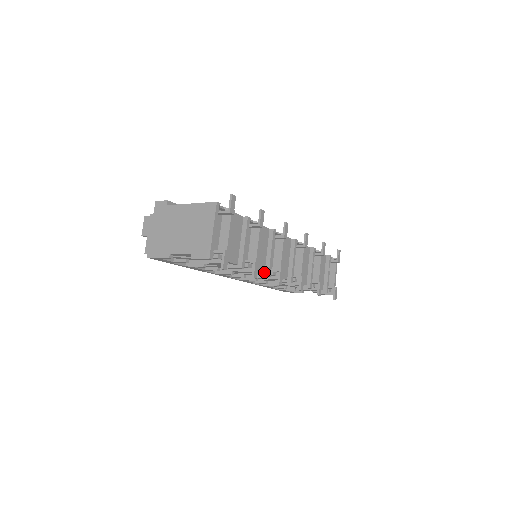
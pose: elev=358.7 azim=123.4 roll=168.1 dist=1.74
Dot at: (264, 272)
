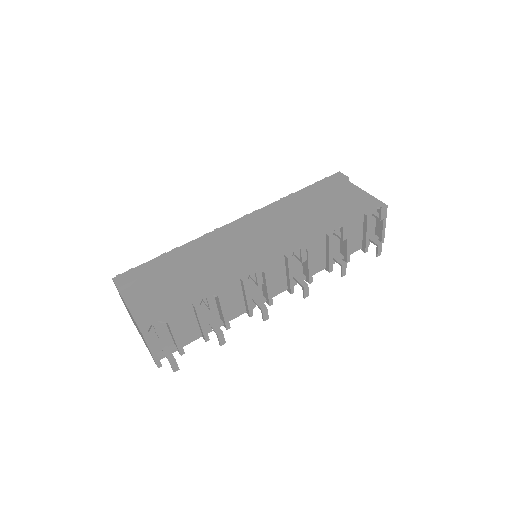
Dot at: (246, 311)
